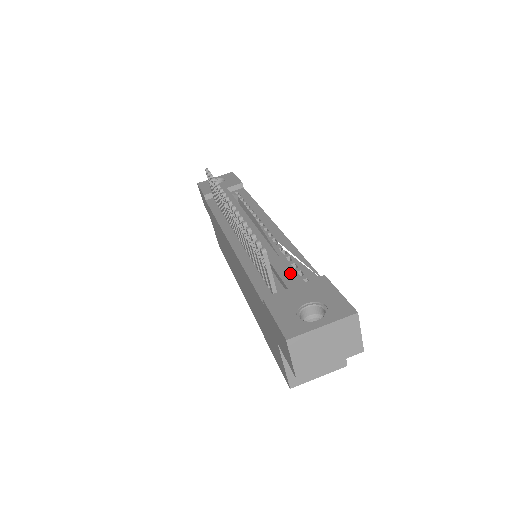
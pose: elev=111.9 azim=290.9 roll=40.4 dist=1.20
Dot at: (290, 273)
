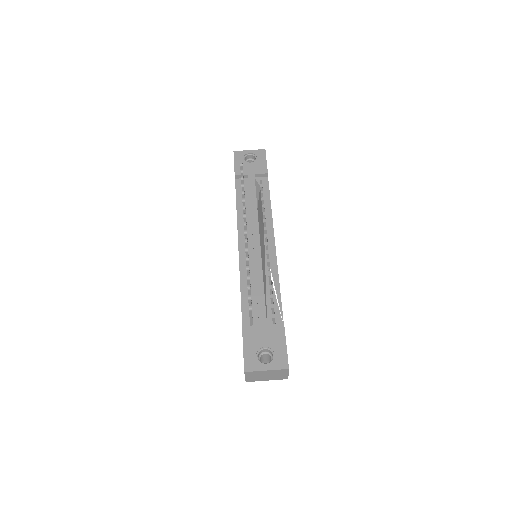
Dot at: (265, 313)
